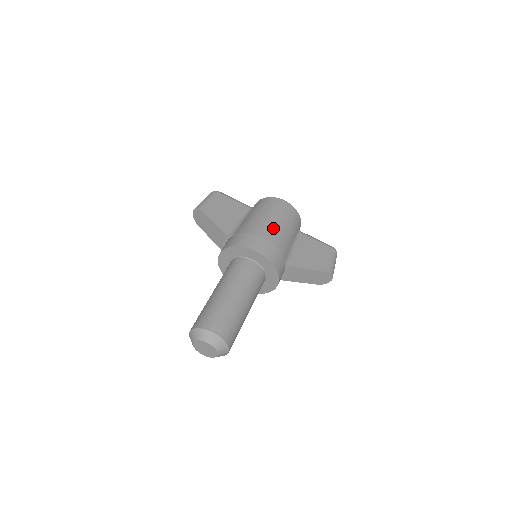
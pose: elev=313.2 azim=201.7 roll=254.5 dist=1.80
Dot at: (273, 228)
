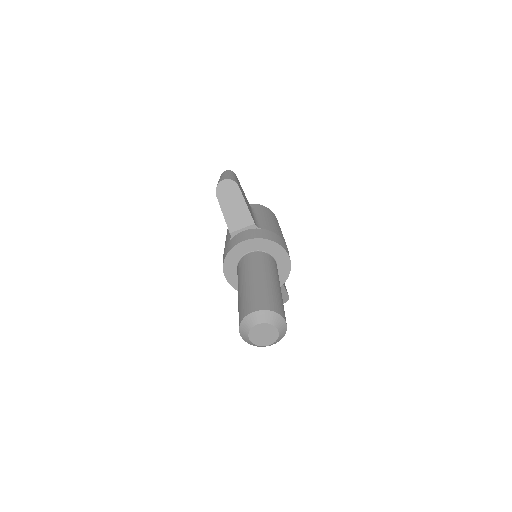
Dot at: occluded
